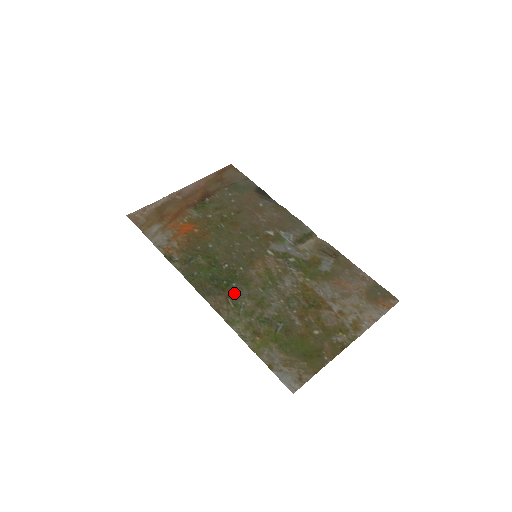
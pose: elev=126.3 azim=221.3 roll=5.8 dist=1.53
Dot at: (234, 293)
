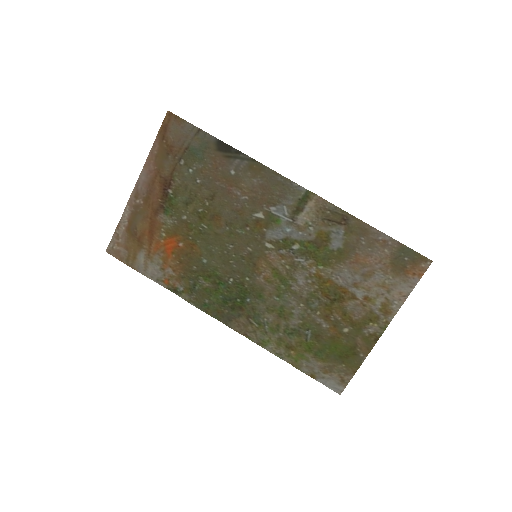
Dot at: (252, 311)
